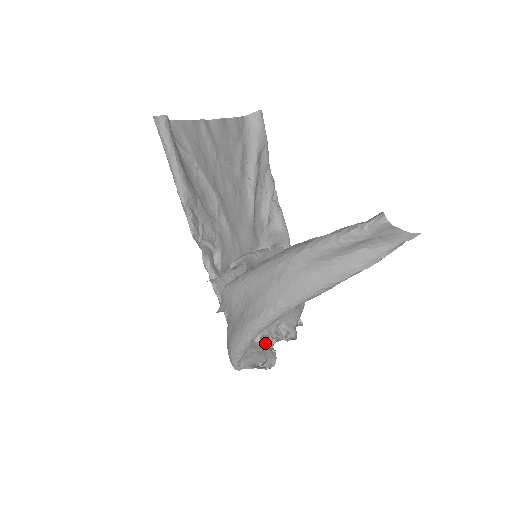
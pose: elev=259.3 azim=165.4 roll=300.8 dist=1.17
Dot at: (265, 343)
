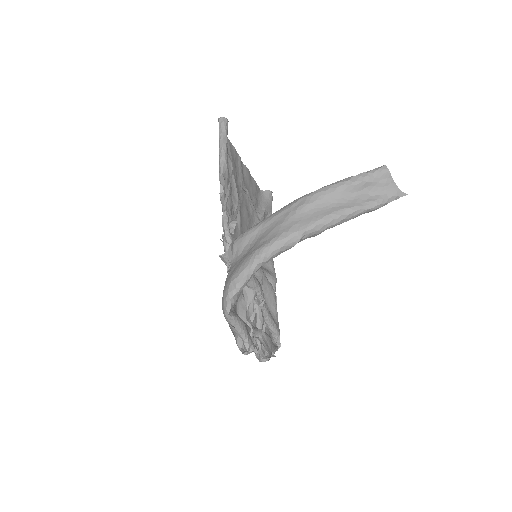
Dot at: (248, 328)
